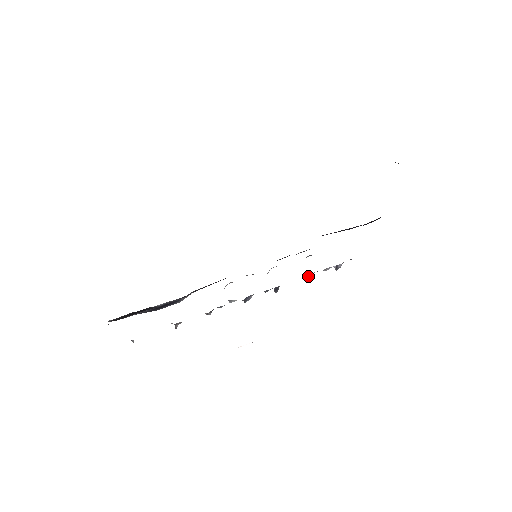
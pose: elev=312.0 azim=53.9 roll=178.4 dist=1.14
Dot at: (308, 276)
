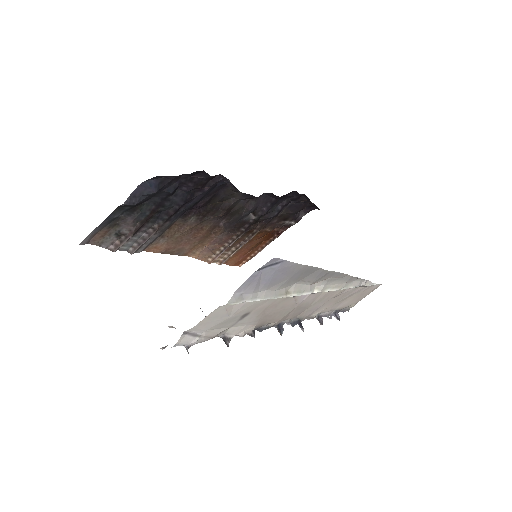
Dot at: (319, 320)
